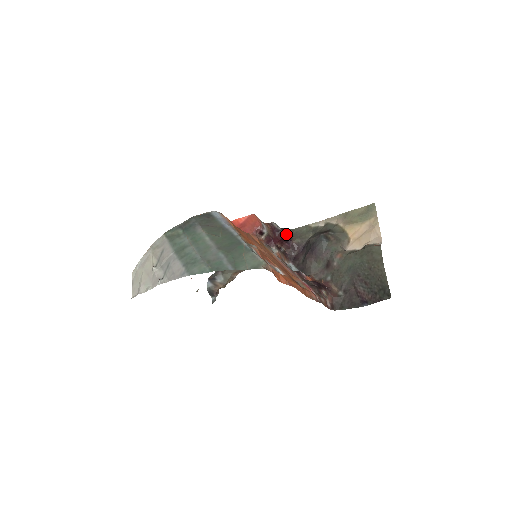
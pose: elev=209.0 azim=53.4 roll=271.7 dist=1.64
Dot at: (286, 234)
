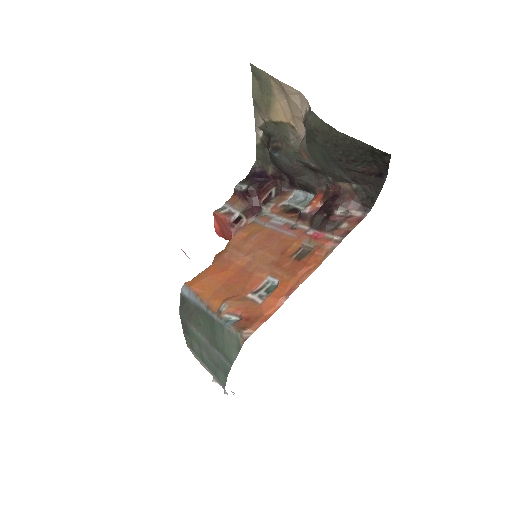
Dot at: (256, 178)
